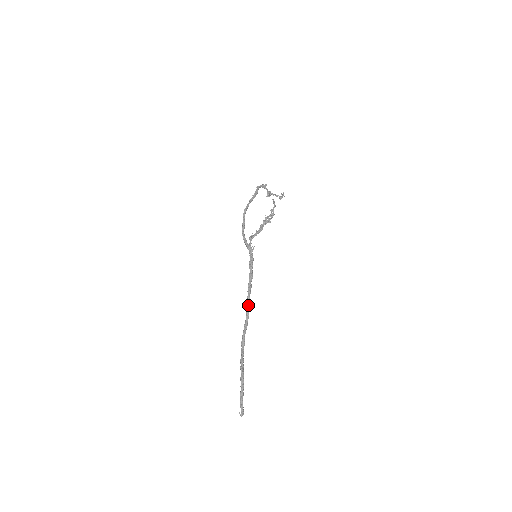
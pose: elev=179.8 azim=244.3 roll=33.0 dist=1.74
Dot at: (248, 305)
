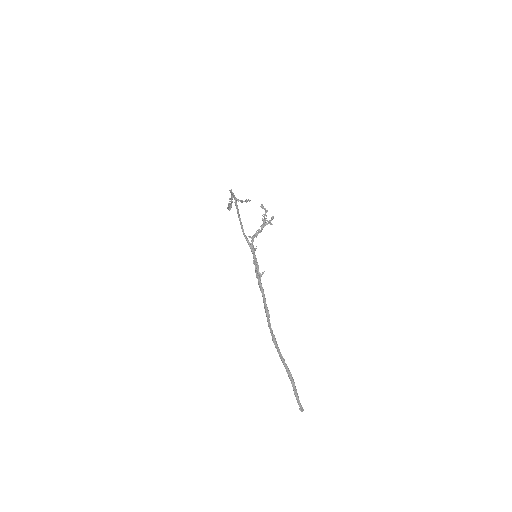
Dot at: occluded
